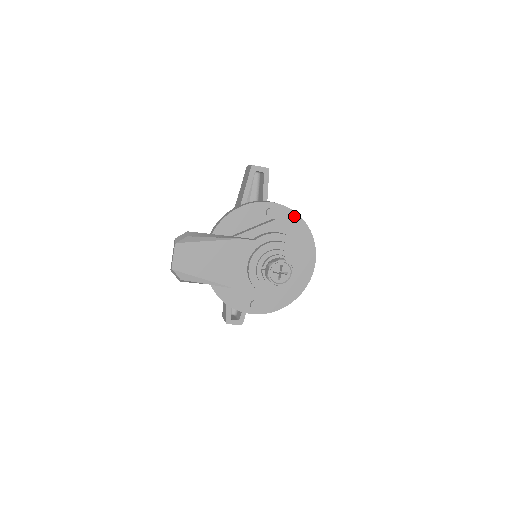
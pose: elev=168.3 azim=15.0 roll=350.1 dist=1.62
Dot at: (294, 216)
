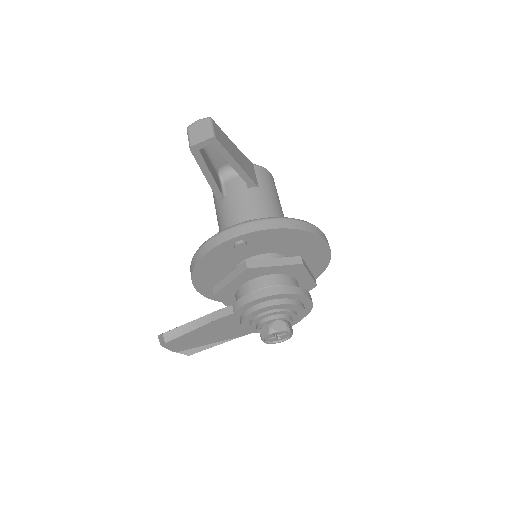
Dot at: (272, 232)
